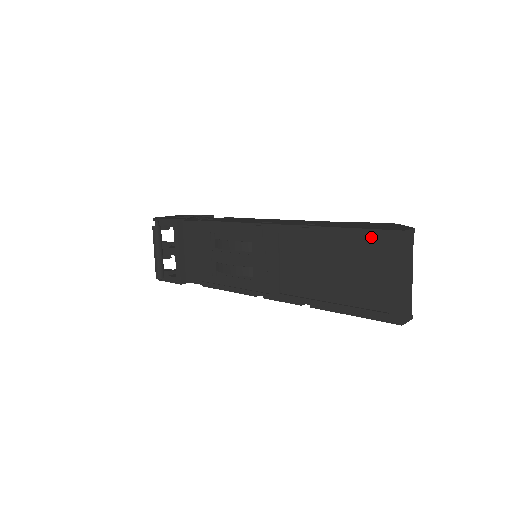
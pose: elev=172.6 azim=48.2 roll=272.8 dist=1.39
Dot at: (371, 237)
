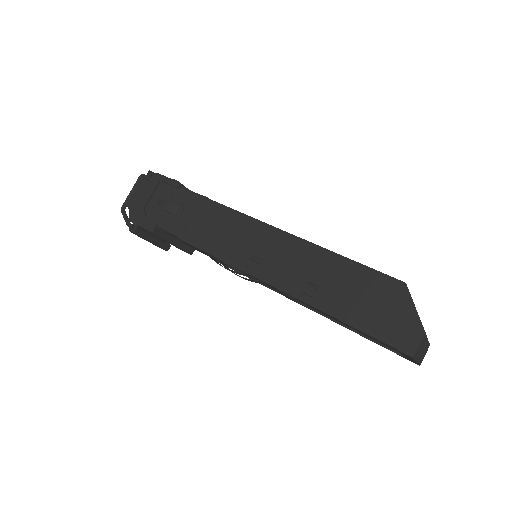
Dot at: occluded
